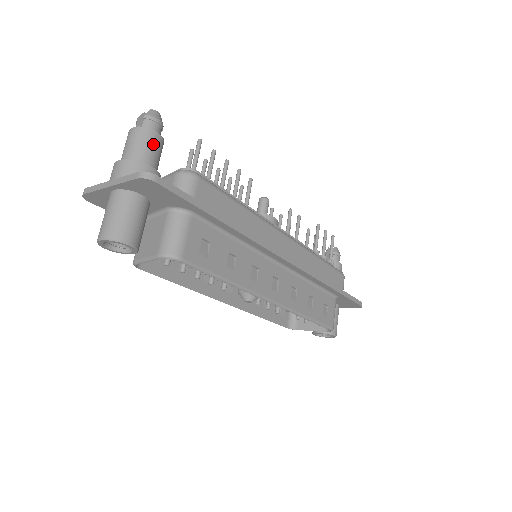
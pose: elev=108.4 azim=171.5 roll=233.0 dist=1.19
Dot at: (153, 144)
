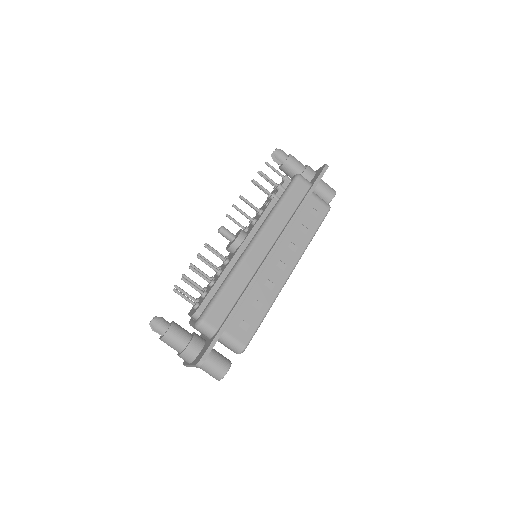
Dot at: (175, 336)
